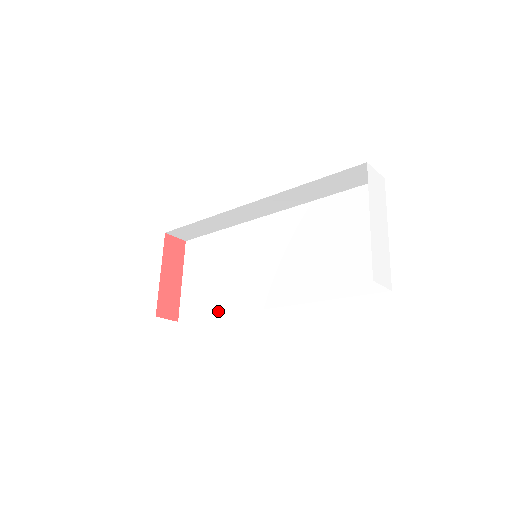
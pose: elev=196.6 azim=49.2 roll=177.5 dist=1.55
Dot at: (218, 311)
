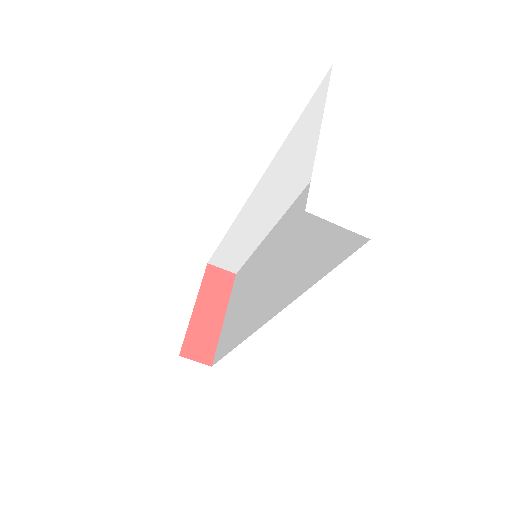
Dot at: (234, 343)
